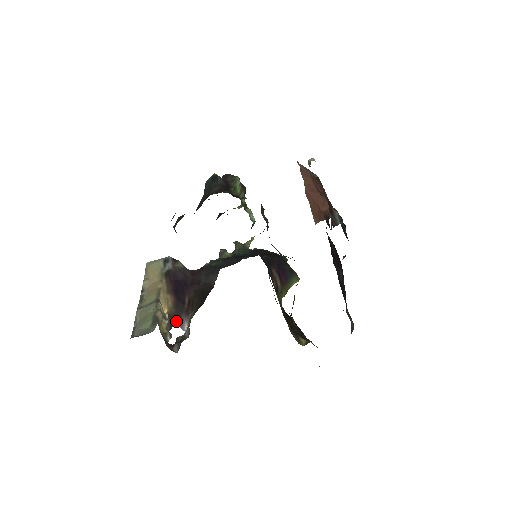
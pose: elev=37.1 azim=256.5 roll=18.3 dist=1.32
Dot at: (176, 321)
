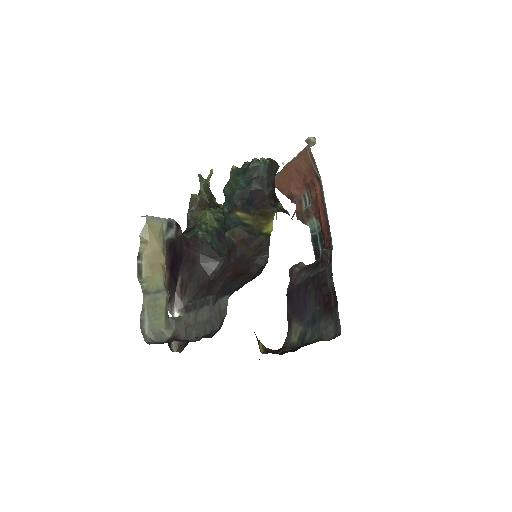
Dot at: occluded
